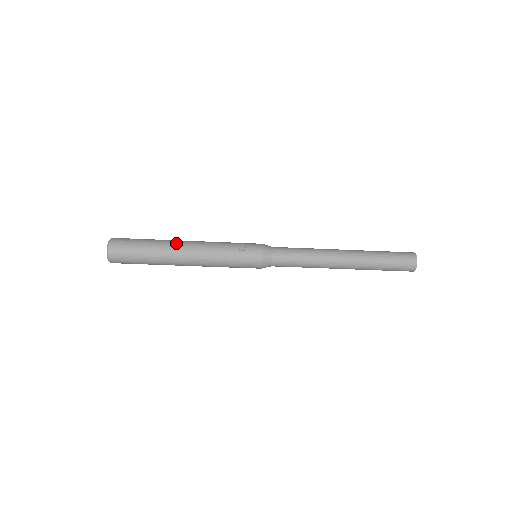
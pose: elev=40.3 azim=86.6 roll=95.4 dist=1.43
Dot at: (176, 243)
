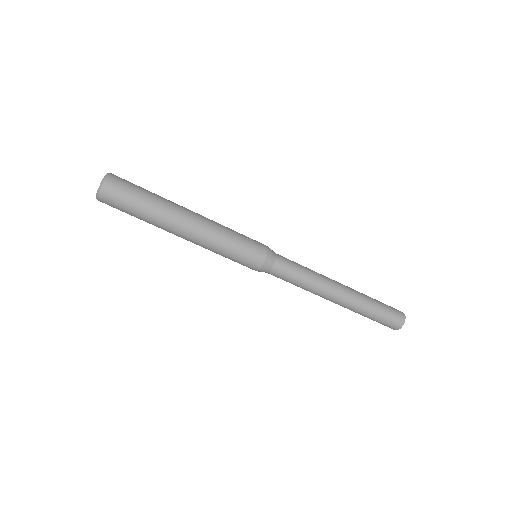
Dot at: (181, 206)
